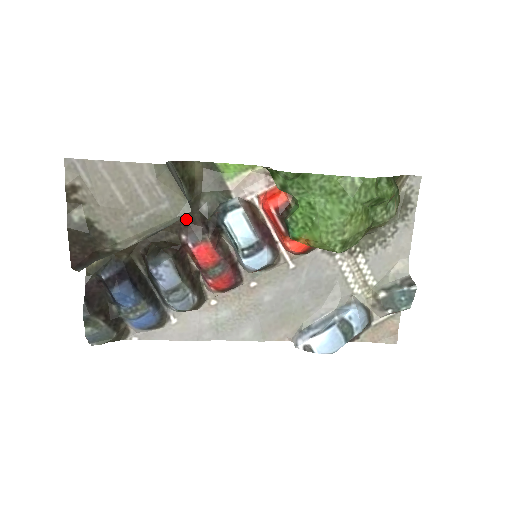
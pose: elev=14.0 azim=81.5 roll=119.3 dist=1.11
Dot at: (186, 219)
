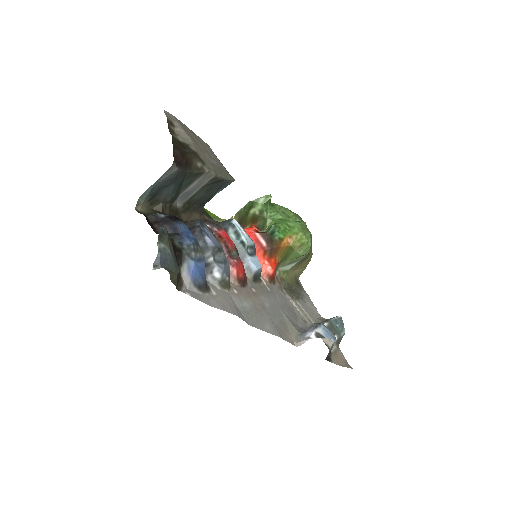
Dot at: (204, 216)
